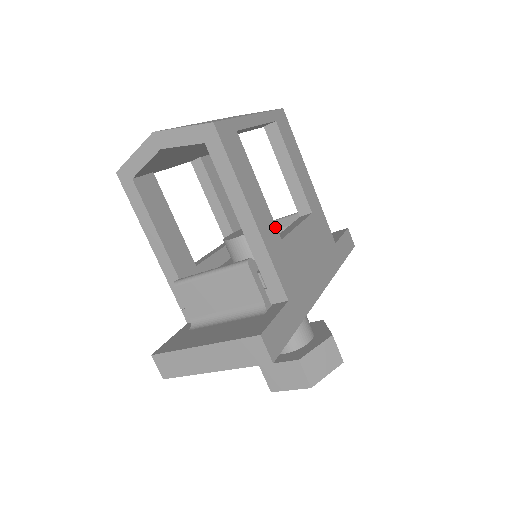
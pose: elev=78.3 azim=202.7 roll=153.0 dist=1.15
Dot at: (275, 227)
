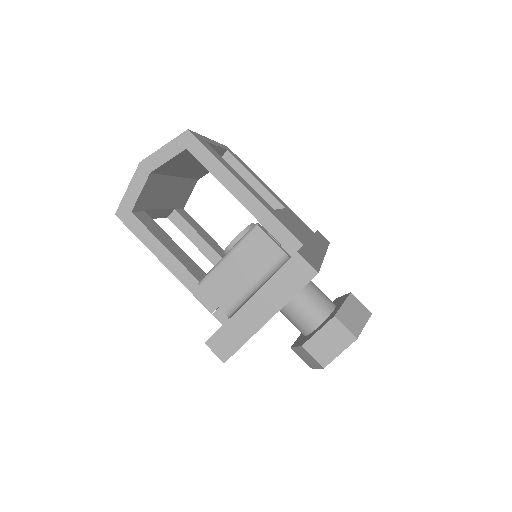
Dot at: (265, 201)
